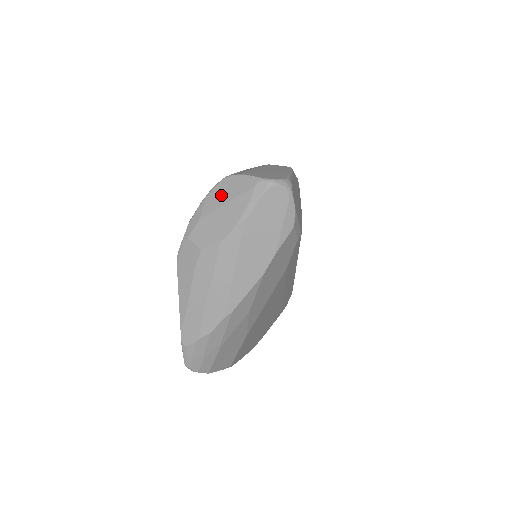
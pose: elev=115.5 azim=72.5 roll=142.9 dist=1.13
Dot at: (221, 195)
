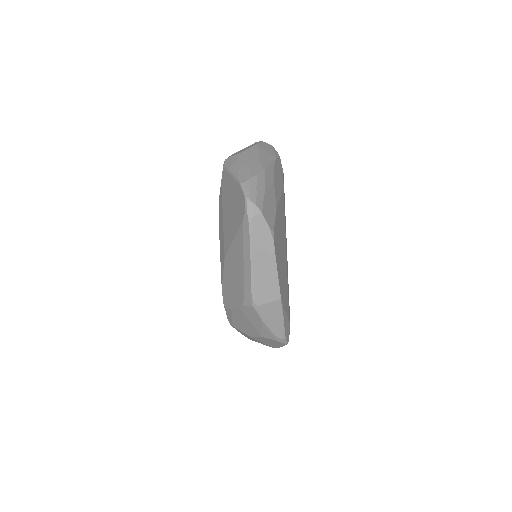
Dot at: occluded
